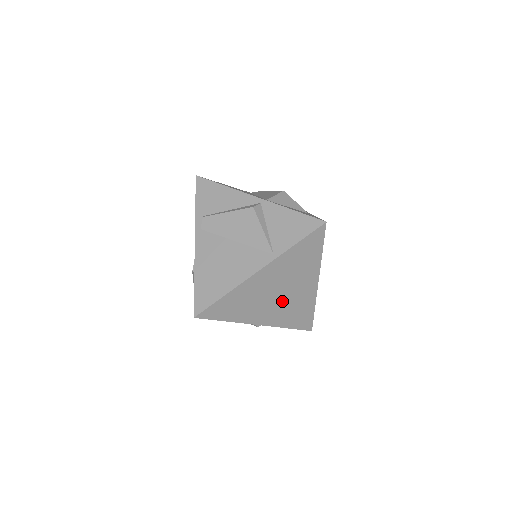
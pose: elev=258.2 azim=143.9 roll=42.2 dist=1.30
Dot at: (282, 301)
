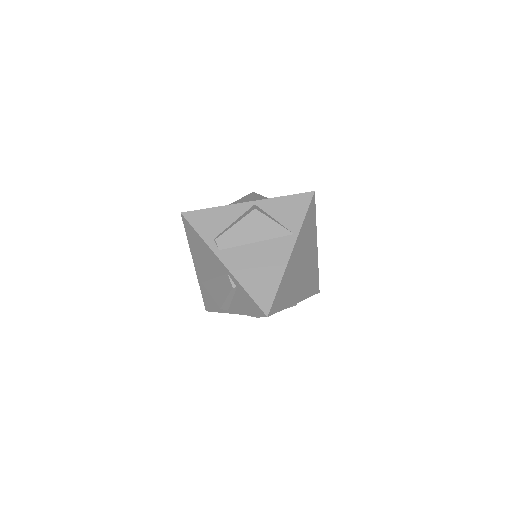
Dot at: (304, 273)
